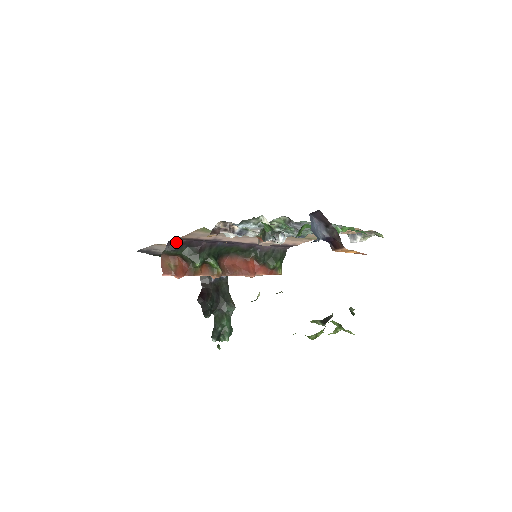
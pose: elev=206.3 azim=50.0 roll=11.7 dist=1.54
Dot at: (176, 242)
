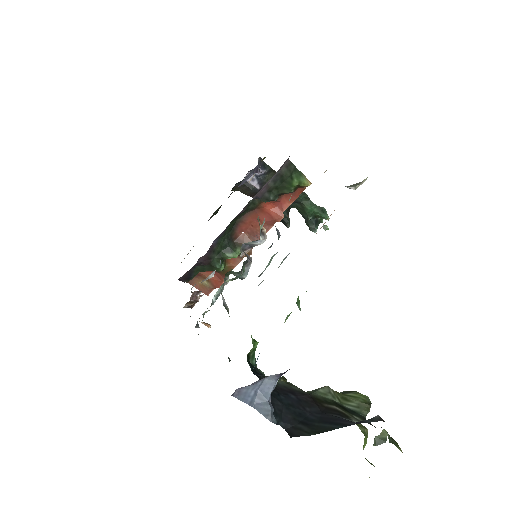
Dot at: (183, 276)
